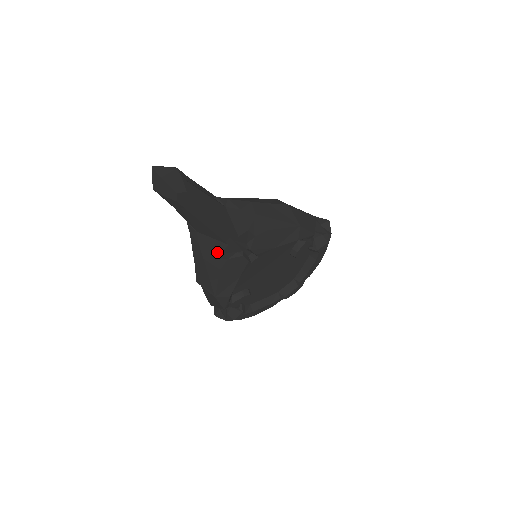
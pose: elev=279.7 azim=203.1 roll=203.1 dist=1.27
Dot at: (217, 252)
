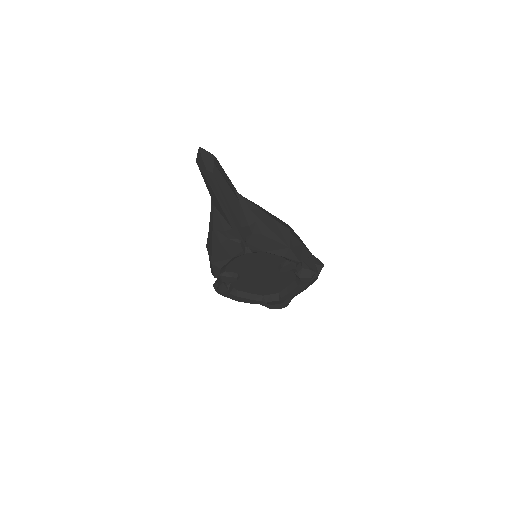
Dot at: (223, 229)
